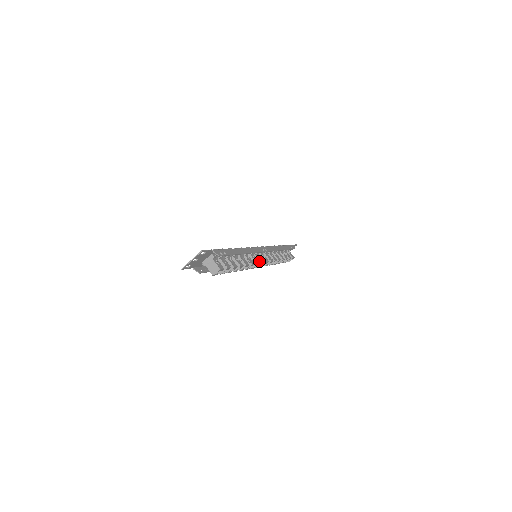
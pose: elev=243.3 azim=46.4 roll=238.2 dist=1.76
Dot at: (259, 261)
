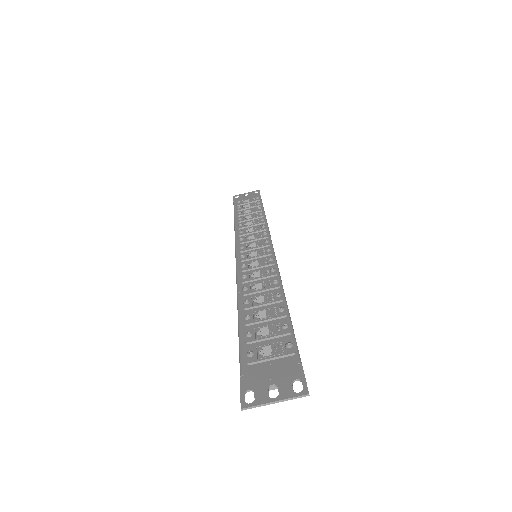
Dot at: occluded
